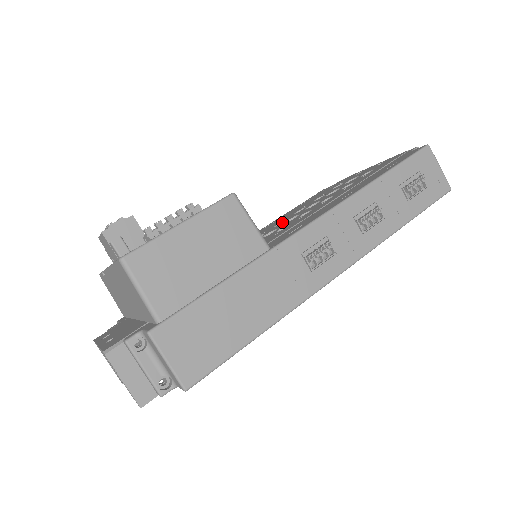
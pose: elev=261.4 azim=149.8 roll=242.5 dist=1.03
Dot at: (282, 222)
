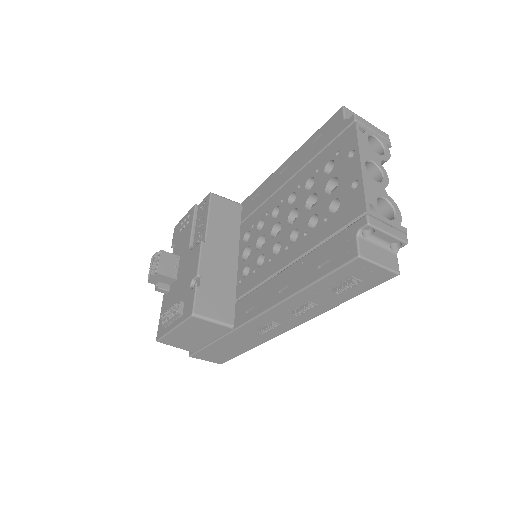
Dot at: (279, 207)
